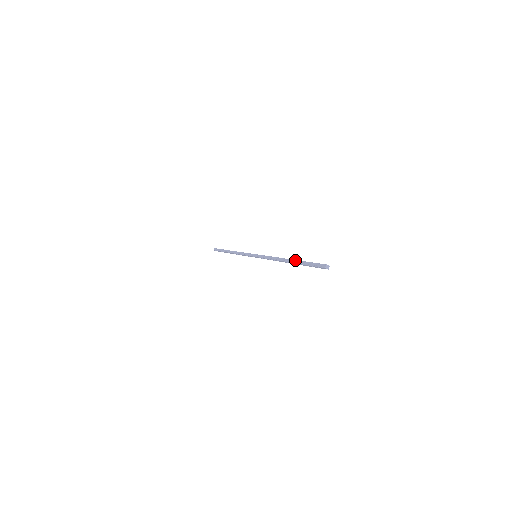
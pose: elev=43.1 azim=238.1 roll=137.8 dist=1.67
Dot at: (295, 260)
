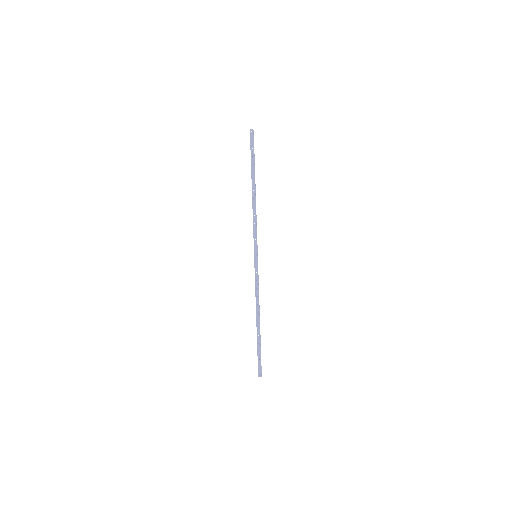
Dot at: occluded
